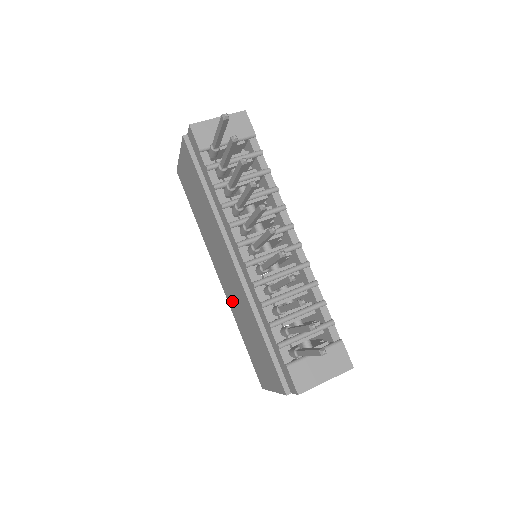
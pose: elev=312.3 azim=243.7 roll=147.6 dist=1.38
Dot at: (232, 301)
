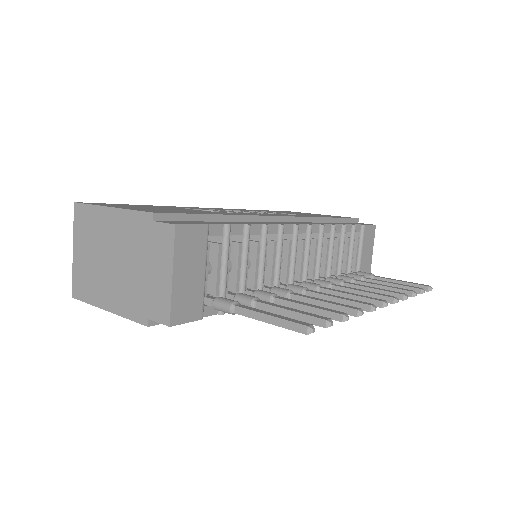
Dot at: occluded
